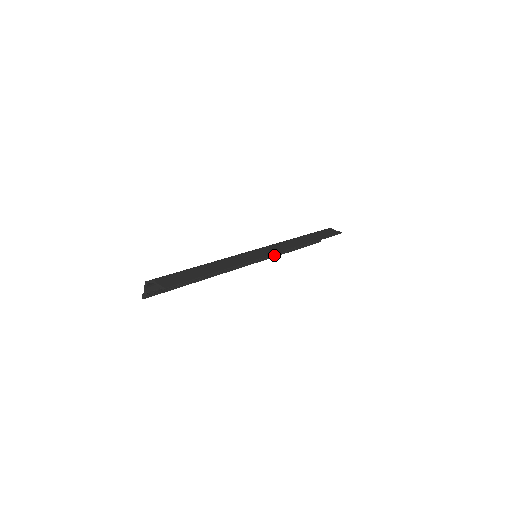
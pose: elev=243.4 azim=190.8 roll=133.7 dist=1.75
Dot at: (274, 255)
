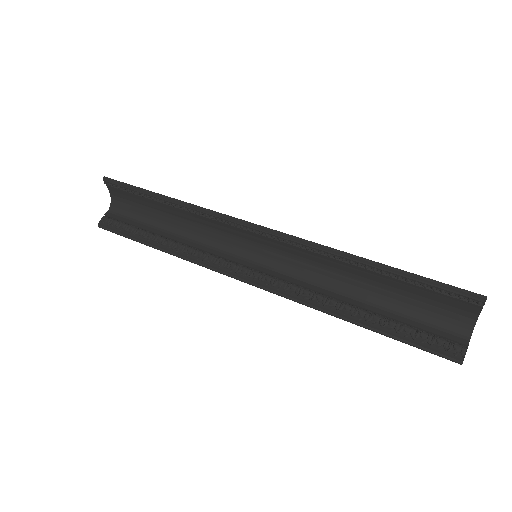
Dot at: (307, 298)
